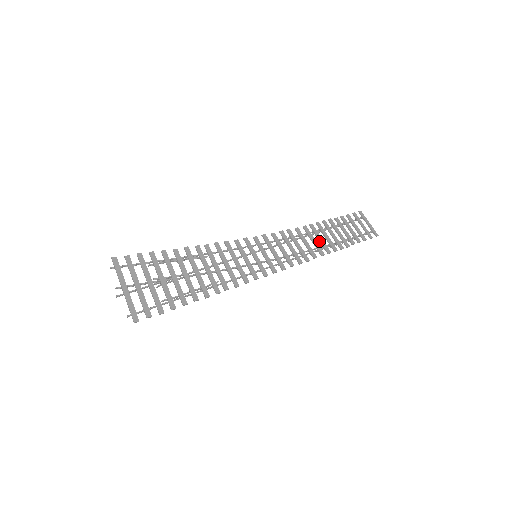
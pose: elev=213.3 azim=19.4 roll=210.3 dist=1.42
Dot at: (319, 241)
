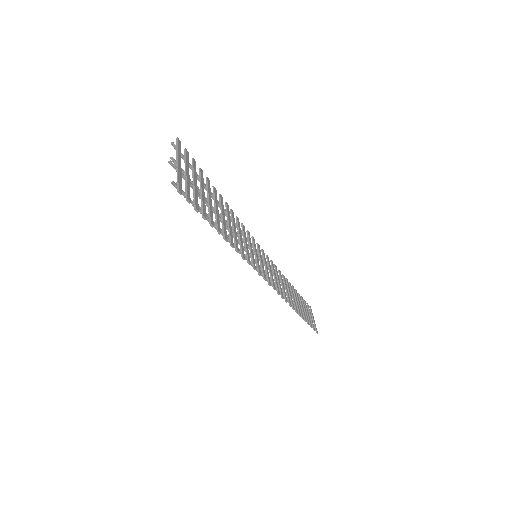
Dot at: (289, 295)
